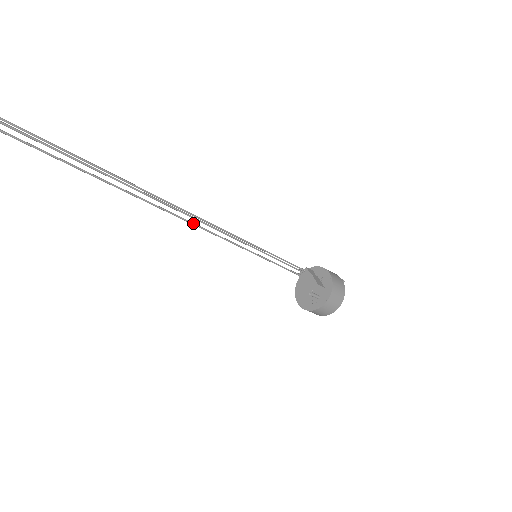
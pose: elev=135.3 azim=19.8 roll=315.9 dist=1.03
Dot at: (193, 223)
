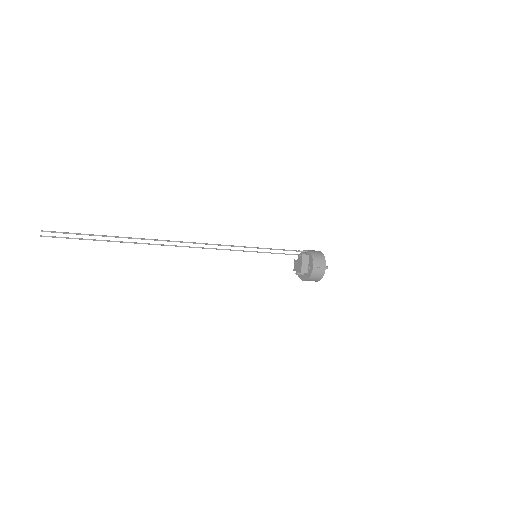
Dot at: (211, 244)
